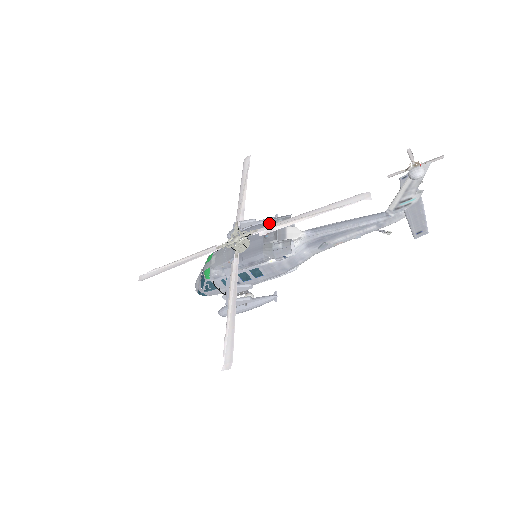
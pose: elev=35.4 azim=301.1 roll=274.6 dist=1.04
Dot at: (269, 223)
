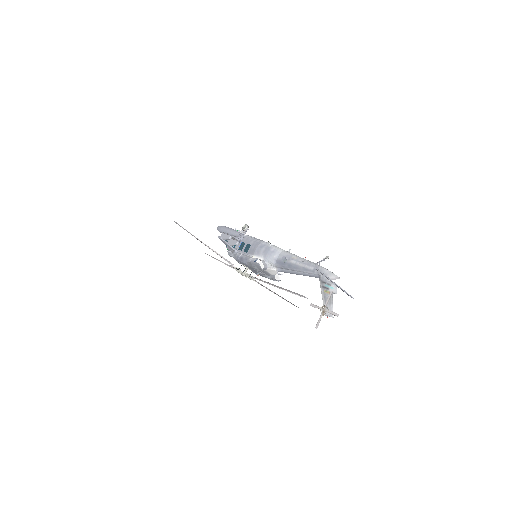
Dot at: (251, 267)
